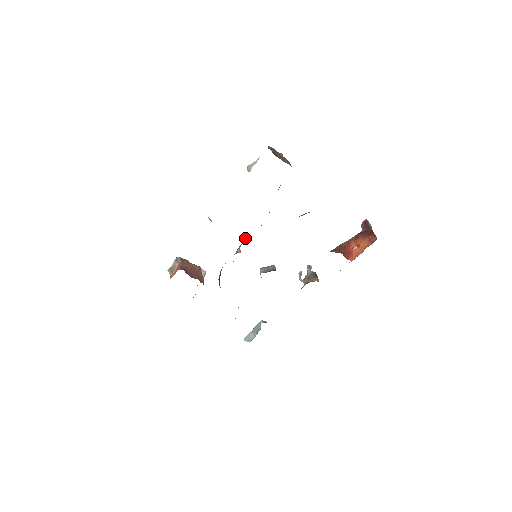
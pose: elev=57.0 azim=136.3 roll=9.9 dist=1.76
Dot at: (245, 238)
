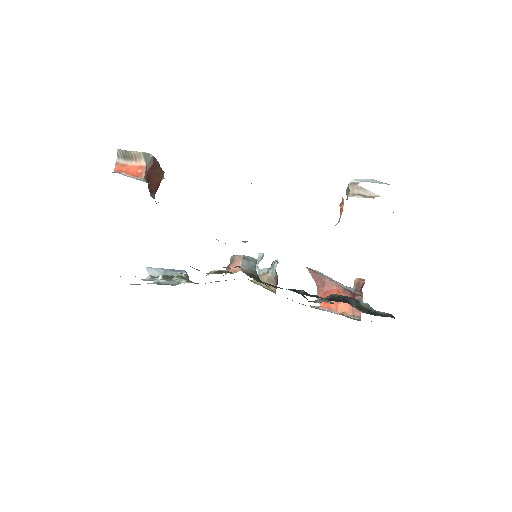
Dot at: occluded
